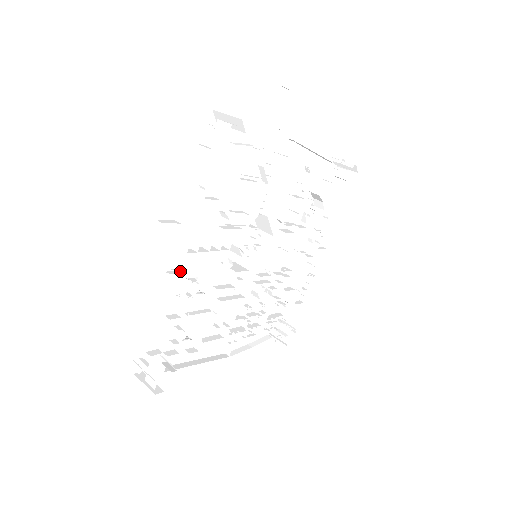
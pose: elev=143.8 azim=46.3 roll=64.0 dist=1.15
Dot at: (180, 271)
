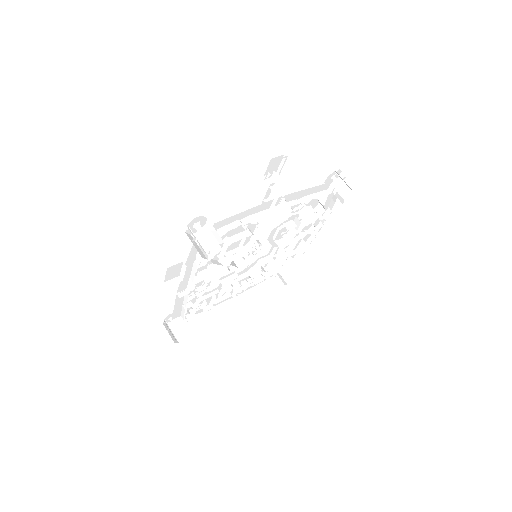
Dot at: (188, 292)
